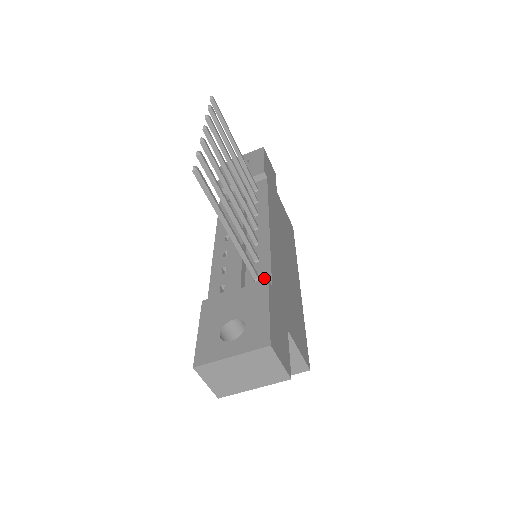
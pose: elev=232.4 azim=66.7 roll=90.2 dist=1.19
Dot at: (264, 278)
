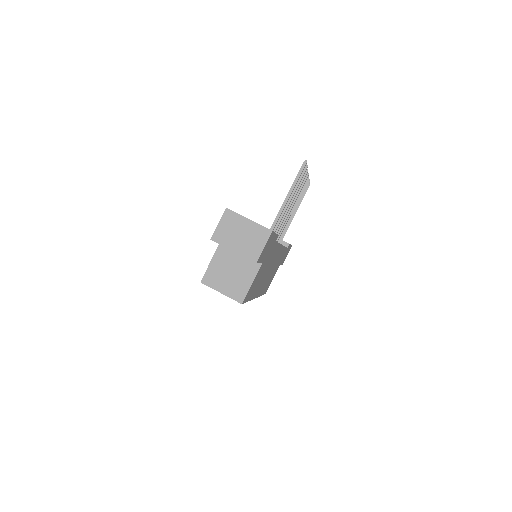
Dot at: occluded
